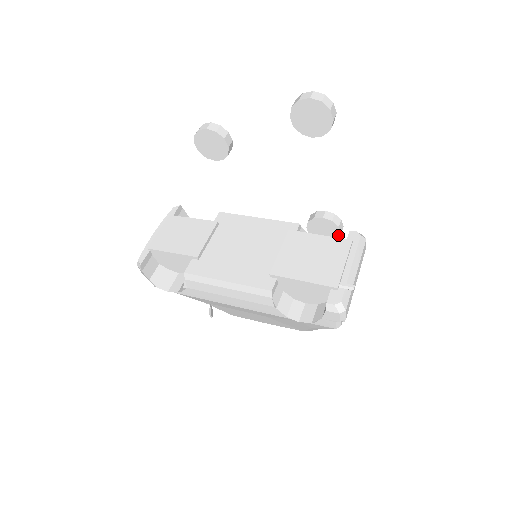
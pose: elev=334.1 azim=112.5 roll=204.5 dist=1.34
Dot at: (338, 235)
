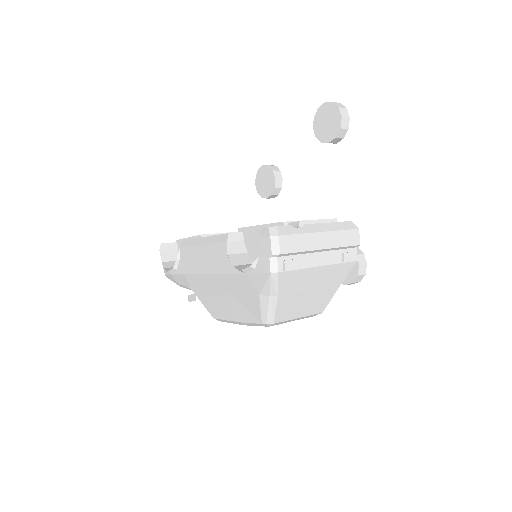
Dot at: (357, 269)
